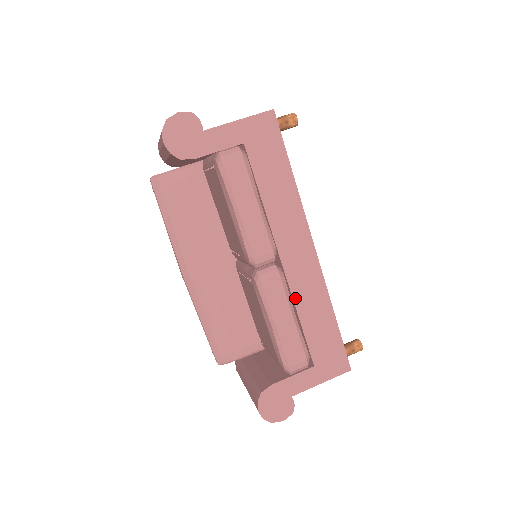
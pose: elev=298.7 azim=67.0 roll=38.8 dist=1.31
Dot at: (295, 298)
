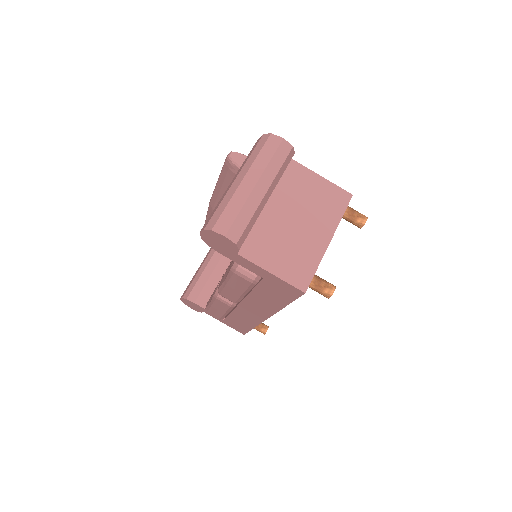
Dot at: (235, 311)
